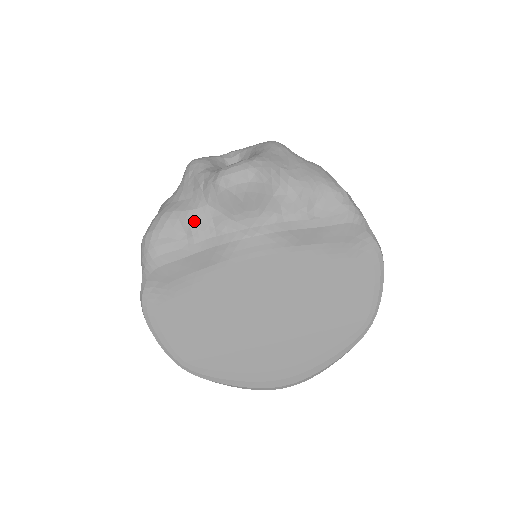
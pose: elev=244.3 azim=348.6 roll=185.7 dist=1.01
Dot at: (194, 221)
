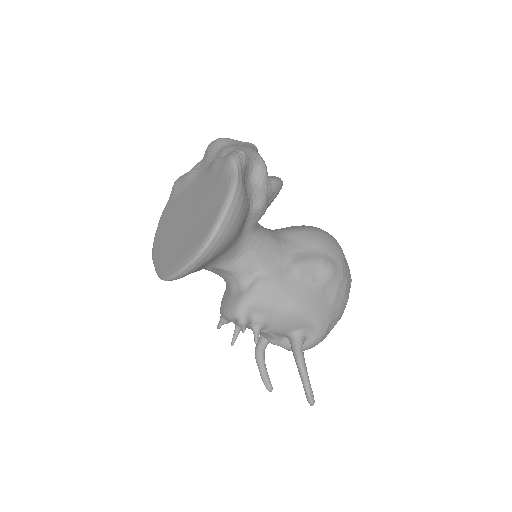
Dot at: (195, 165)
